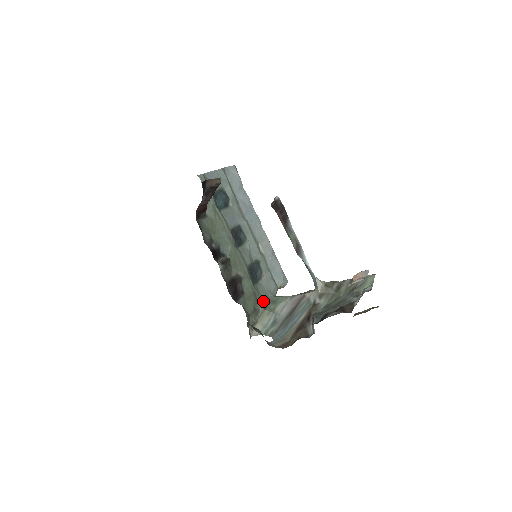
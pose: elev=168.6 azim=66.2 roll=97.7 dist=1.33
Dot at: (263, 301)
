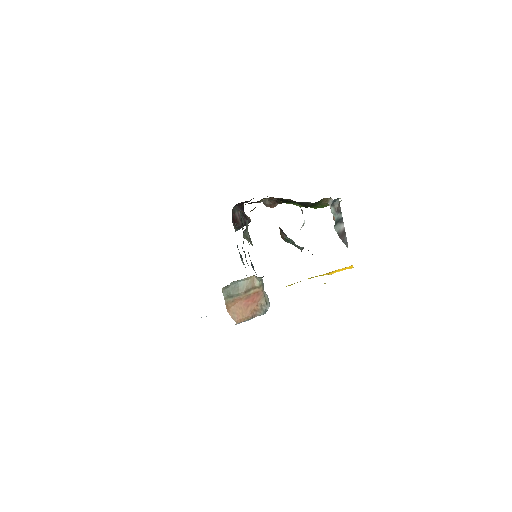
Dot at: occluded
